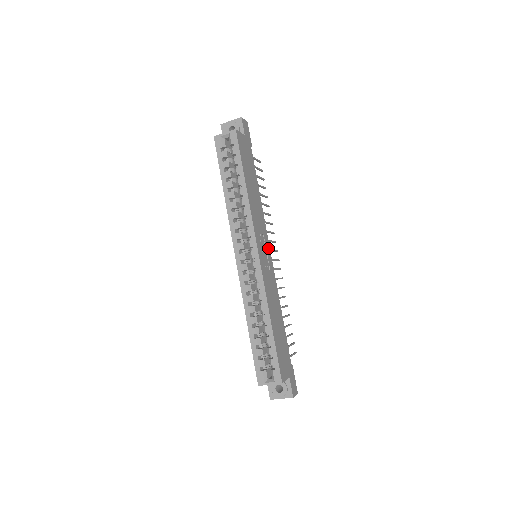
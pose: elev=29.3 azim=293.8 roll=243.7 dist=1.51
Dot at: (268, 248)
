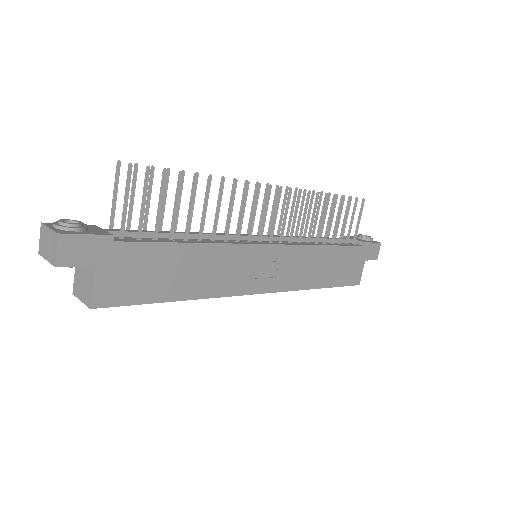
Dot at: (263, 251)
